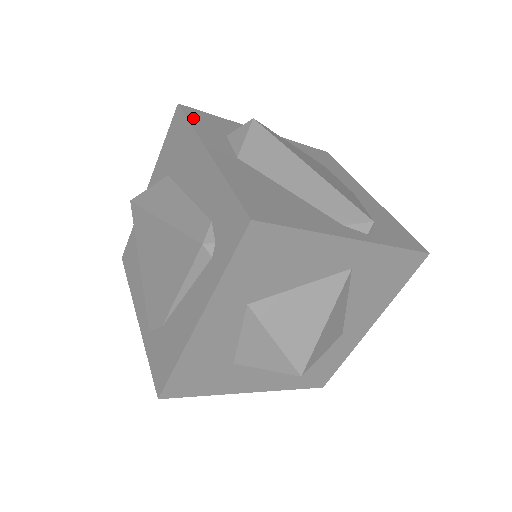
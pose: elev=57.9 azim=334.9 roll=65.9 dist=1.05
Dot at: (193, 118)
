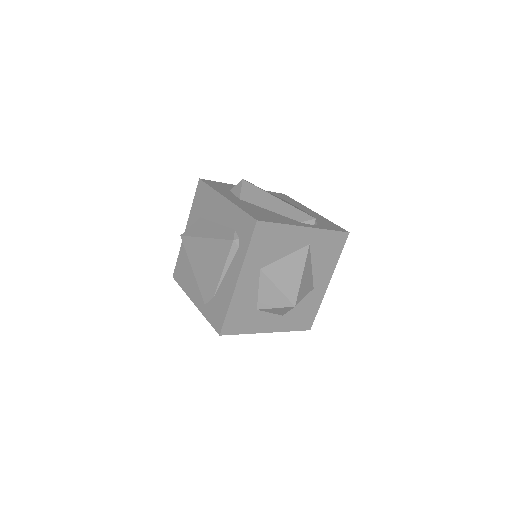
Dot at: (210, 184)
